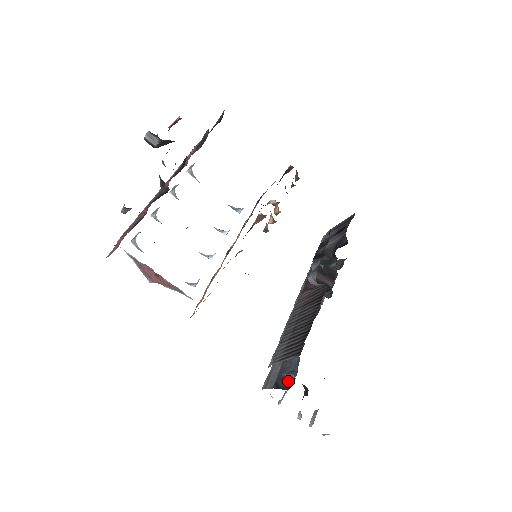
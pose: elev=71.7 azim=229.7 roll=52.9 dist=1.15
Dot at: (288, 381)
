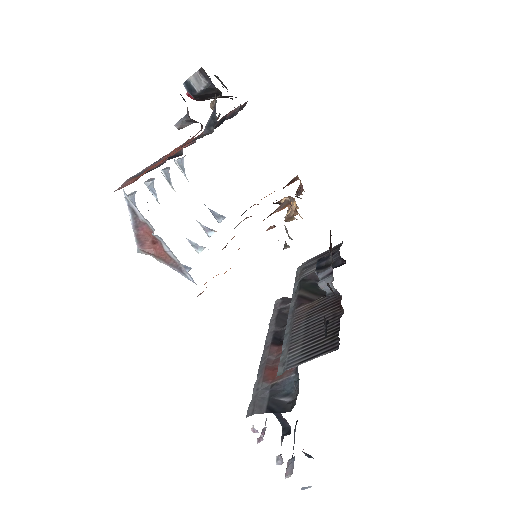
Dot at: (285, 404)
